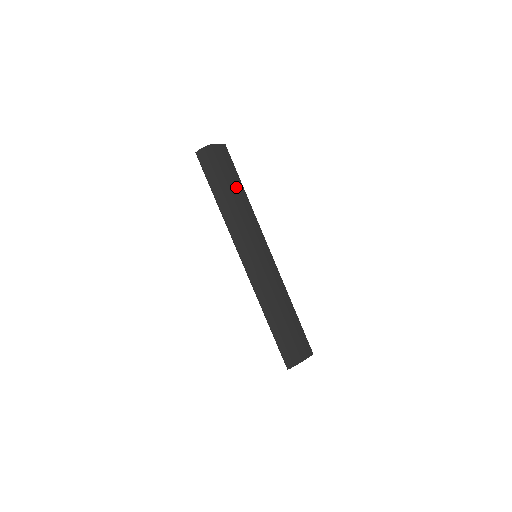
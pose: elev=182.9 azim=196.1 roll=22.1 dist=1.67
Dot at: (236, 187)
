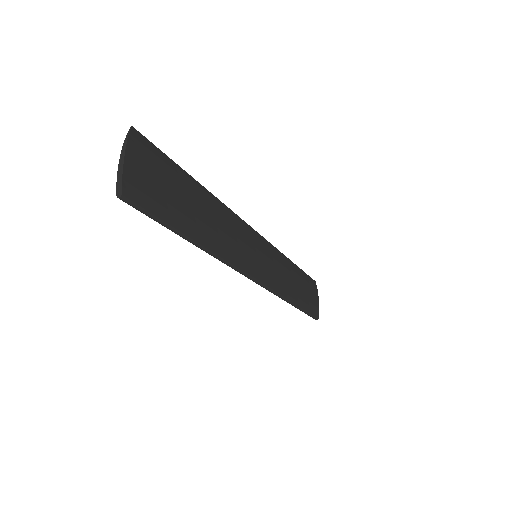
Dot at: (193, 191)
